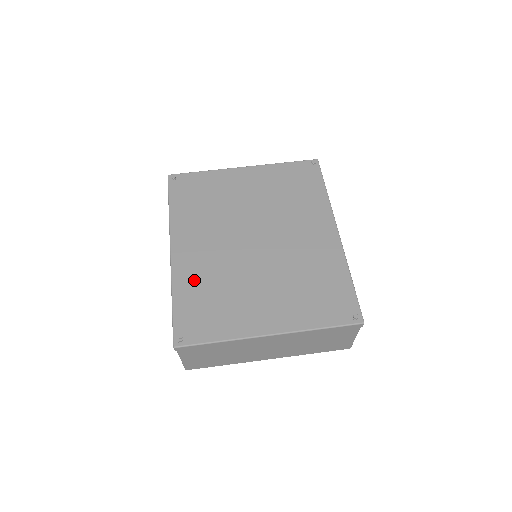
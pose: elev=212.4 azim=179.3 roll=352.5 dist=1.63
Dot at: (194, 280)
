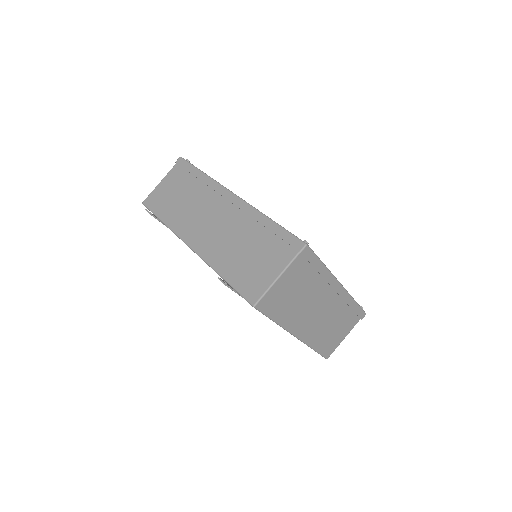
Dot at: occluded
